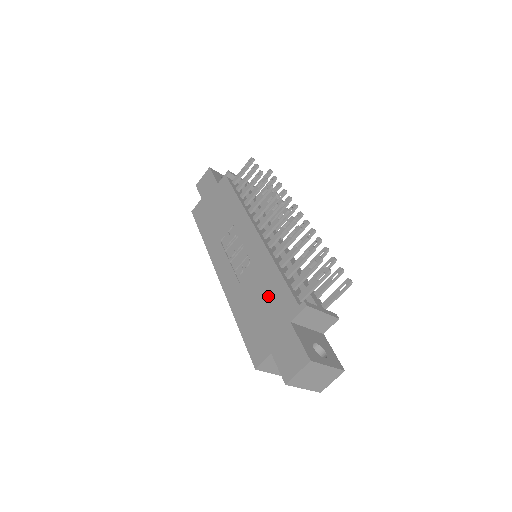
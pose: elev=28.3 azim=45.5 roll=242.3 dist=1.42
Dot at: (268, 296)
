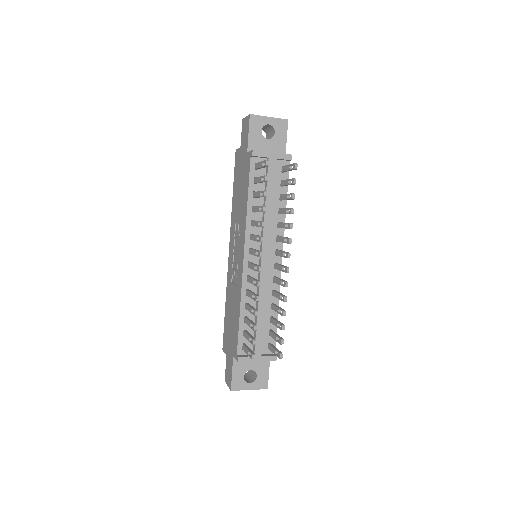
Dot at: (233, 321)
